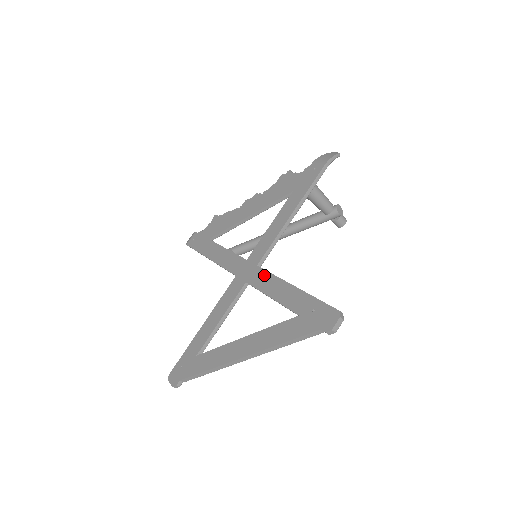
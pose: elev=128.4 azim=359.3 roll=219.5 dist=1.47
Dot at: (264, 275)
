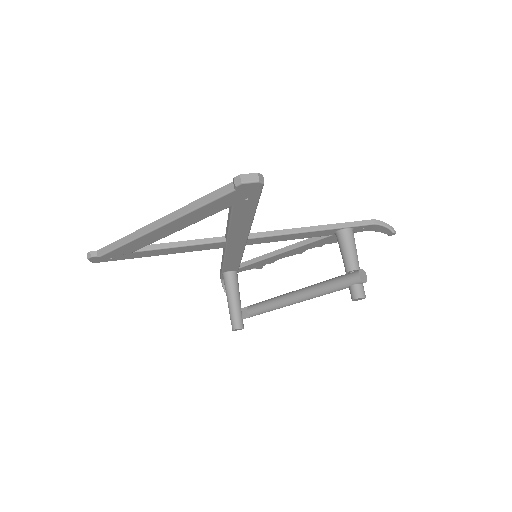
Dot at: occluded
